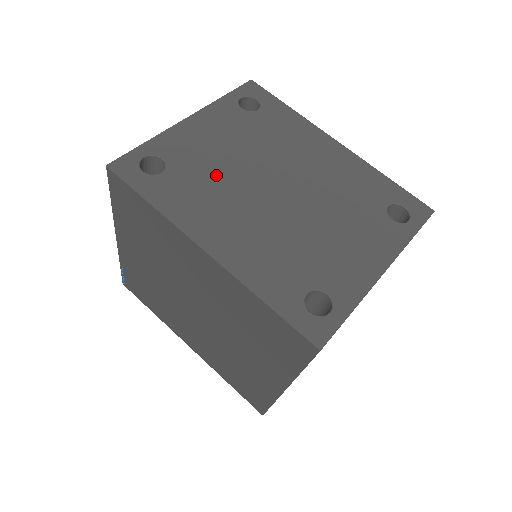
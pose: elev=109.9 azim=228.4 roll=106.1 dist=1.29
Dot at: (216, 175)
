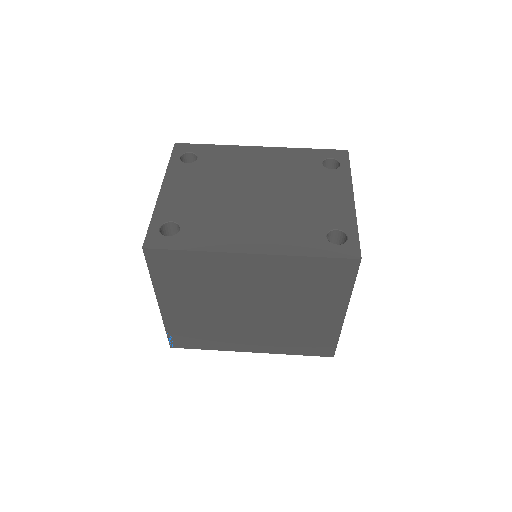
Dot at: (213, 210)
